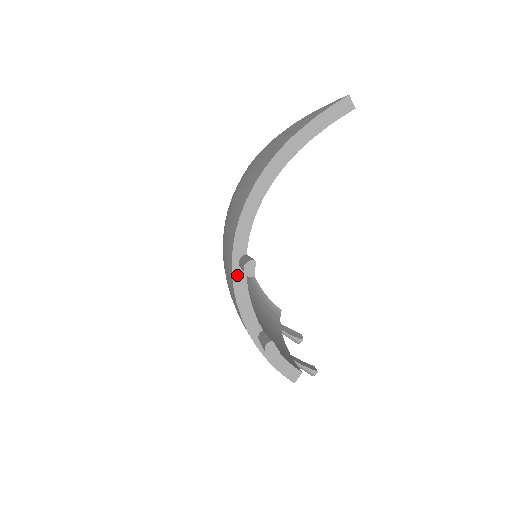
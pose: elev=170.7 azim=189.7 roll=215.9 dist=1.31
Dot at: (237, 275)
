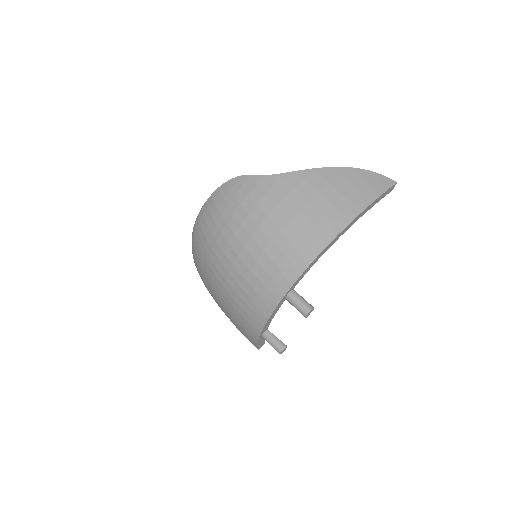
Dot at: (281, 303)
